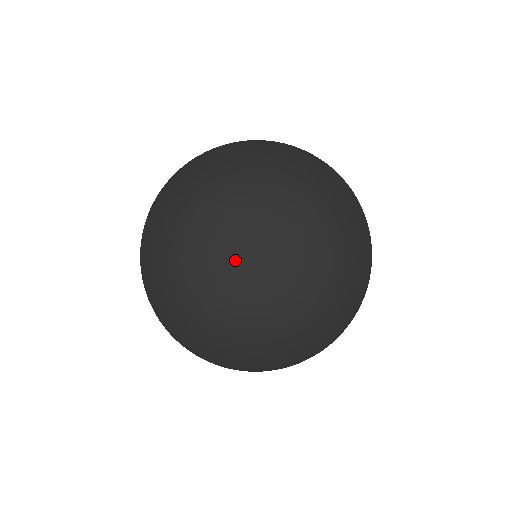
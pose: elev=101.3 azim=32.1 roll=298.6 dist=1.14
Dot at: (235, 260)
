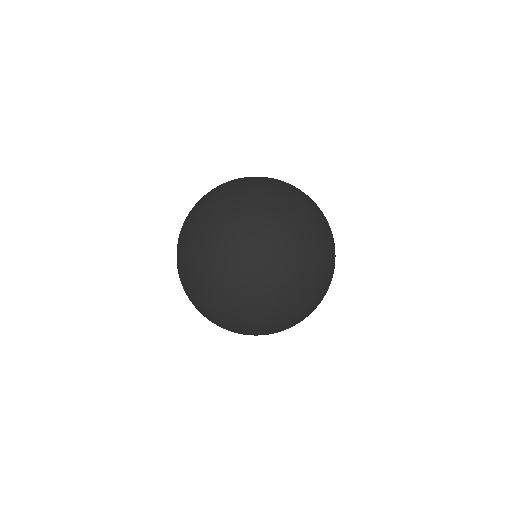
Dot at: (179, 275)
